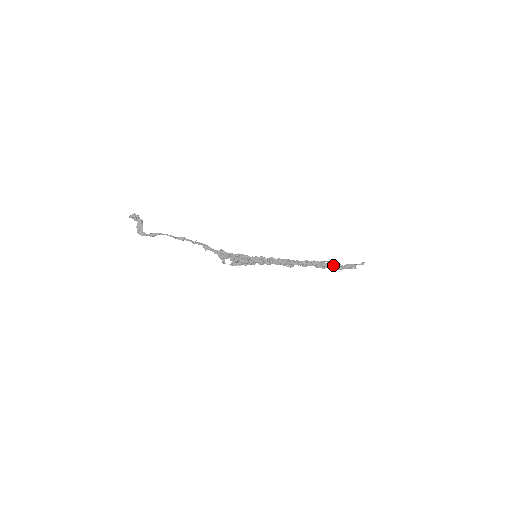
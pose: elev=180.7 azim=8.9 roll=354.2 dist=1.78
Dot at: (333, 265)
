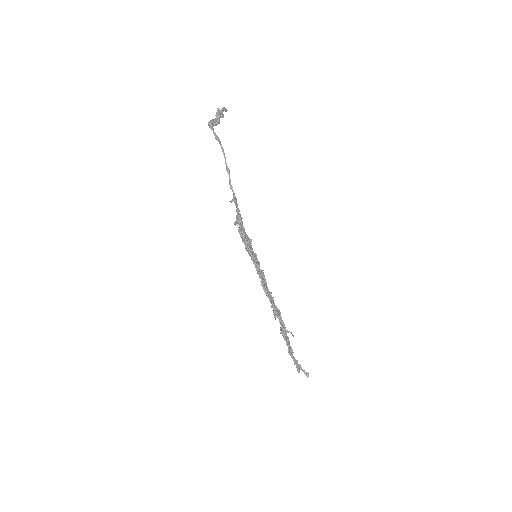
Dot at: (289, 344)
